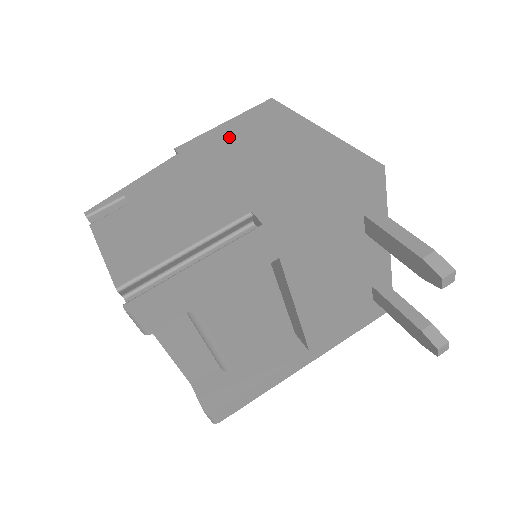
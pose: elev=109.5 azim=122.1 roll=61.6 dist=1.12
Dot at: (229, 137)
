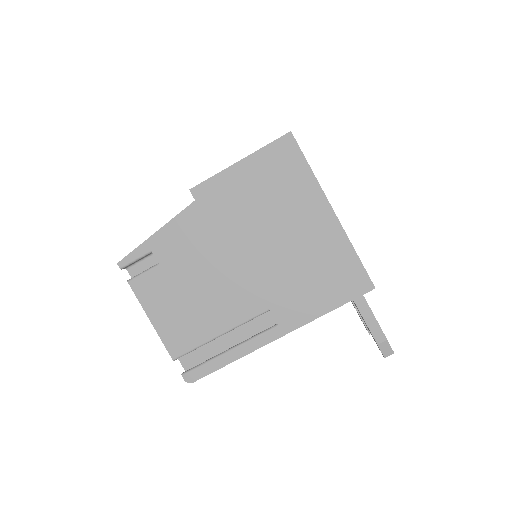
Dot at: (246, 193)
